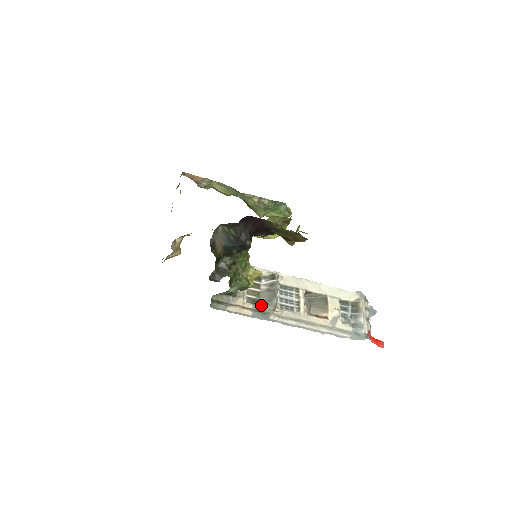
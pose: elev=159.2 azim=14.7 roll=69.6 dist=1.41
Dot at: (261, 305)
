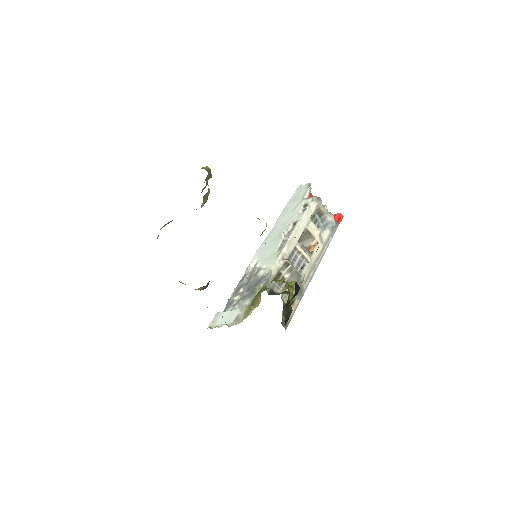
Dot at: occluded
